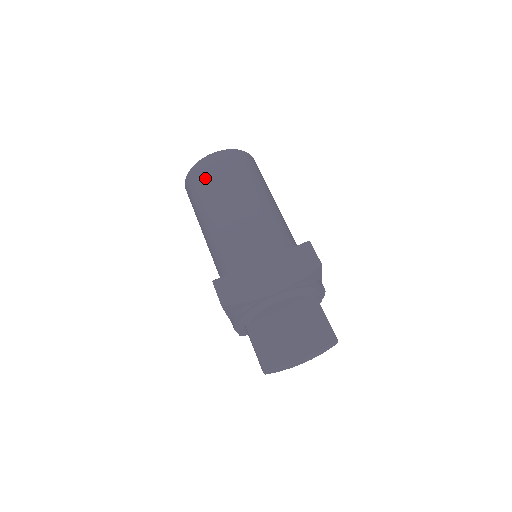
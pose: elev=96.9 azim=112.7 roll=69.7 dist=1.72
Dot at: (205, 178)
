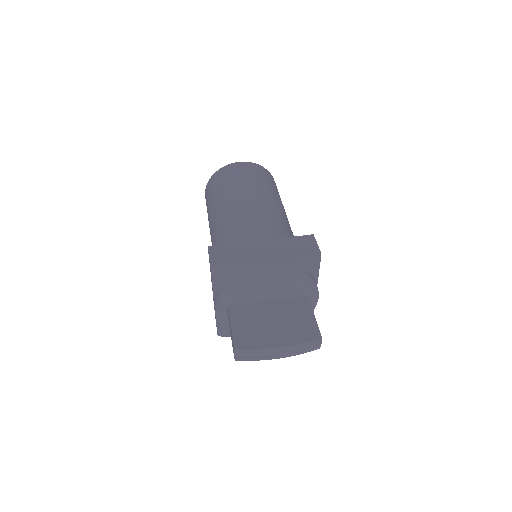
Dot at: (227, 178)
